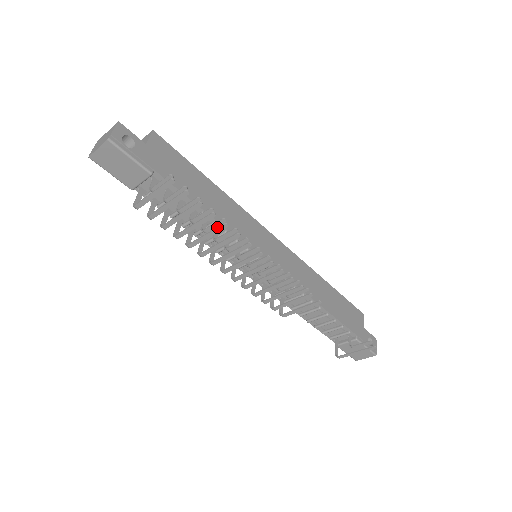
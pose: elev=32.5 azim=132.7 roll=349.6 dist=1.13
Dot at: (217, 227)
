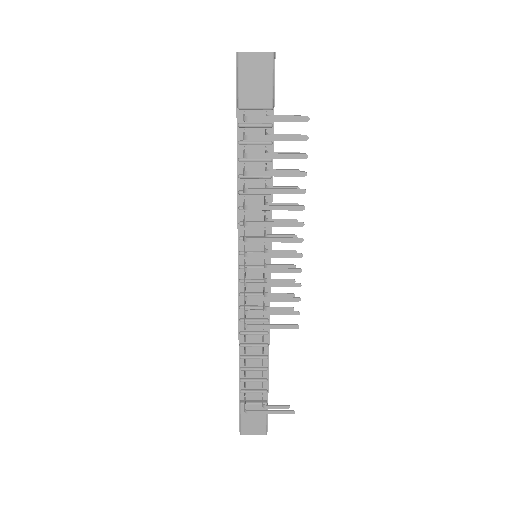
Dot at: (294, 188)
